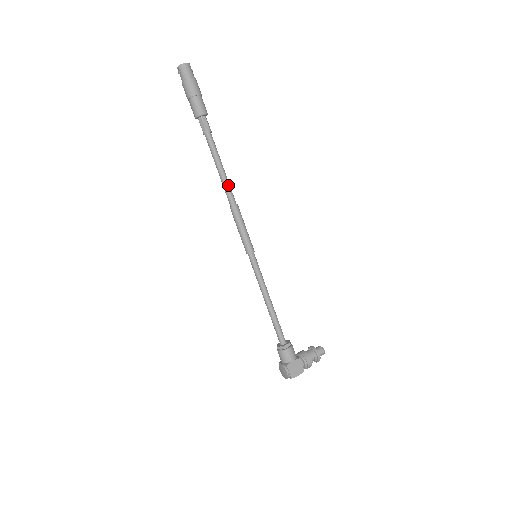
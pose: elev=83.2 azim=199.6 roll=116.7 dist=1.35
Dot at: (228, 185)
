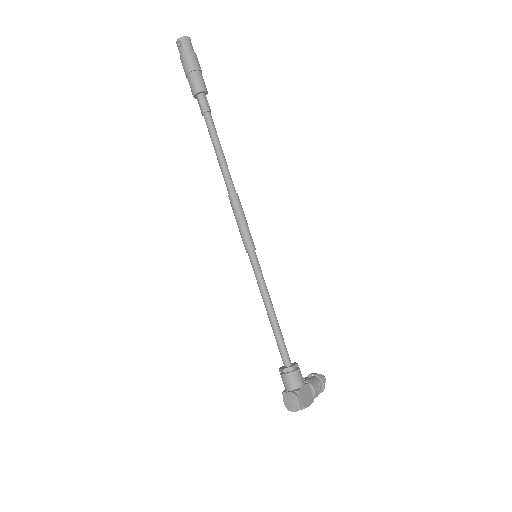
Dot at: (228, 170)
